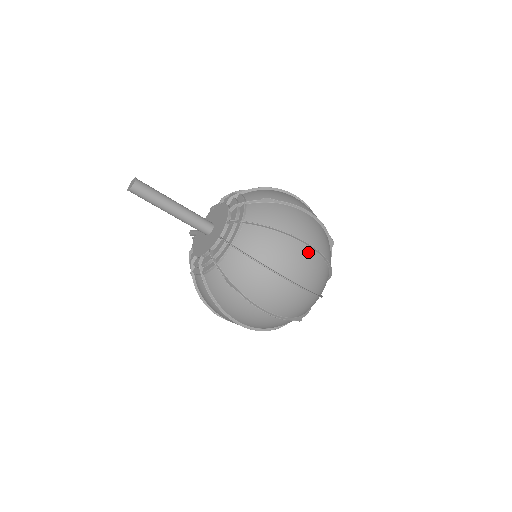
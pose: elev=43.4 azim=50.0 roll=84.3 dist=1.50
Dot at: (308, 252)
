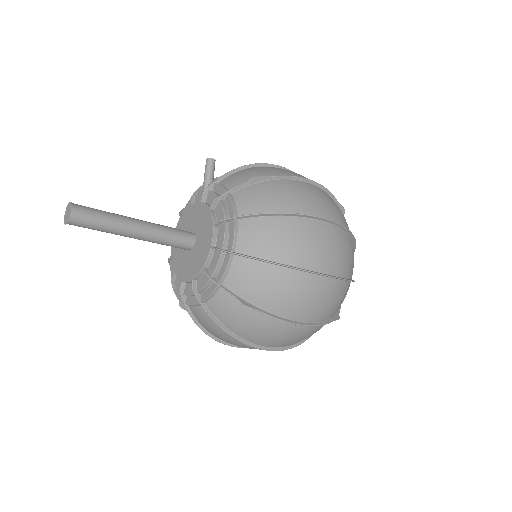
Dot at: occluded
